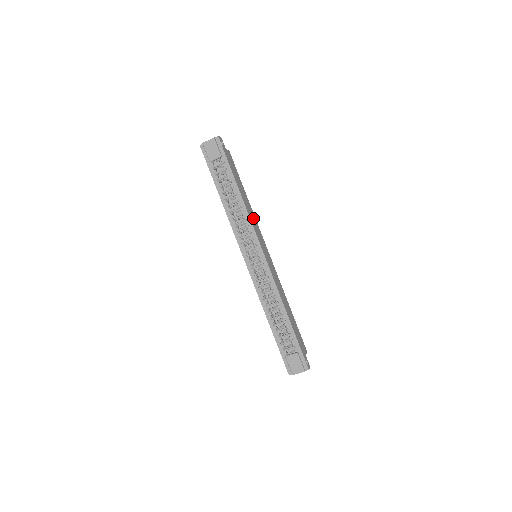
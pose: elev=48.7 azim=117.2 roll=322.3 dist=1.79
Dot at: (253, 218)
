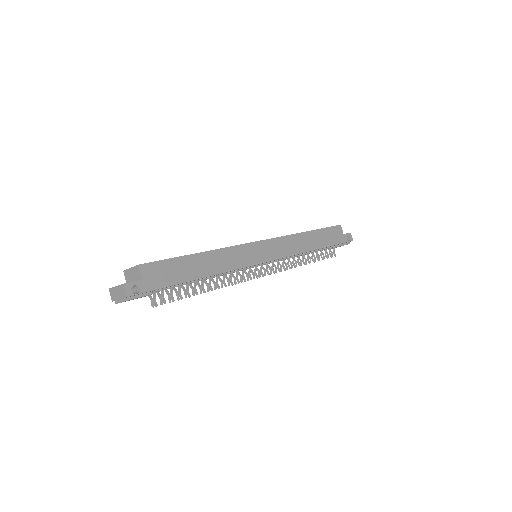
Dot at: (229, 257)
